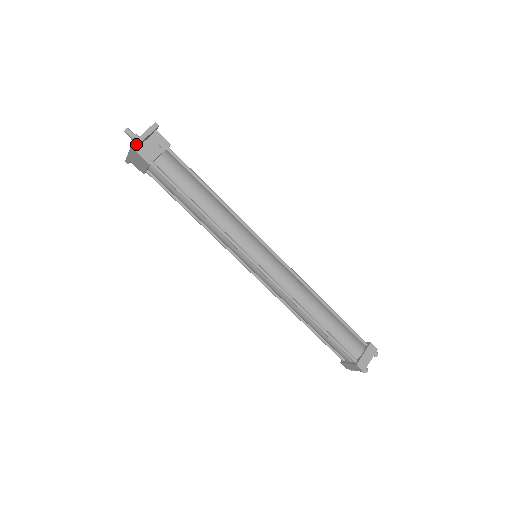
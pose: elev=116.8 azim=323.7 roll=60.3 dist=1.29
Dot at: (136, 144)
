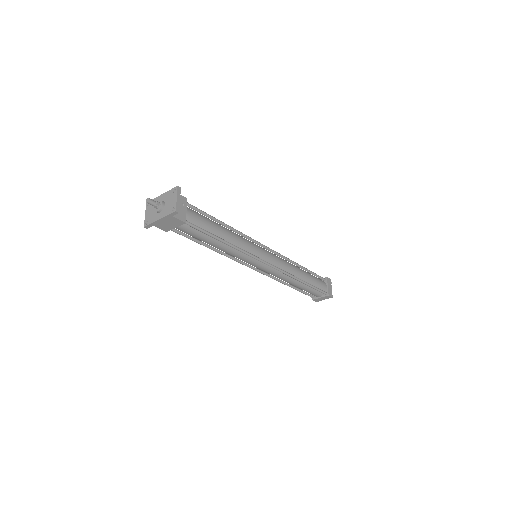
Dot at: (178, 211)
